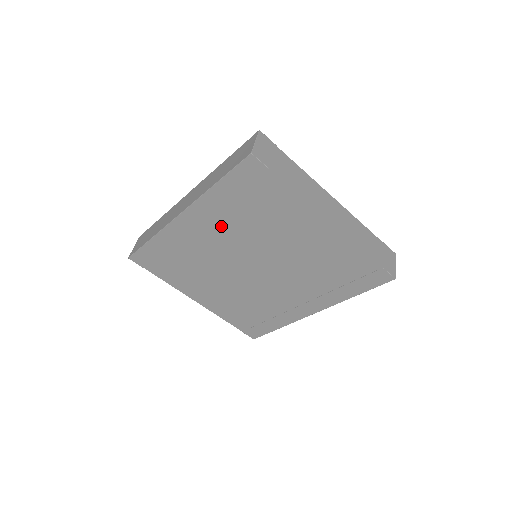
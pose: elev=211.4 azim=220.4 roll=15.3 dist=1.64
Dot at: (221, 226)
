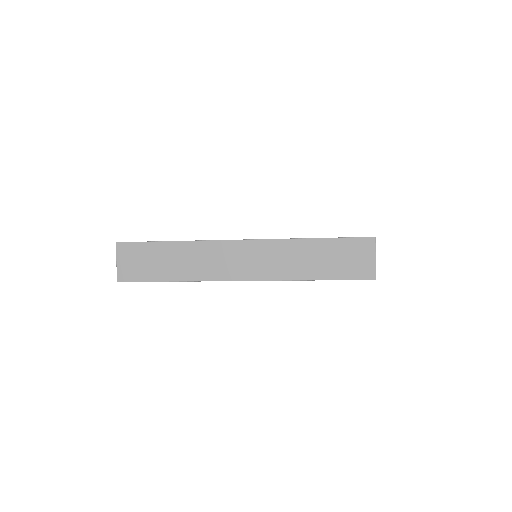
Dot at: occluded
